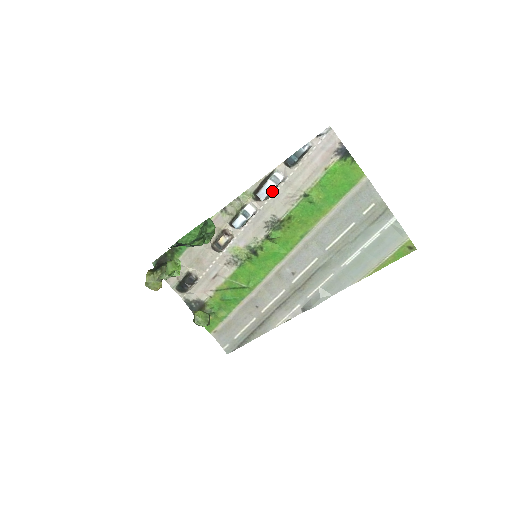
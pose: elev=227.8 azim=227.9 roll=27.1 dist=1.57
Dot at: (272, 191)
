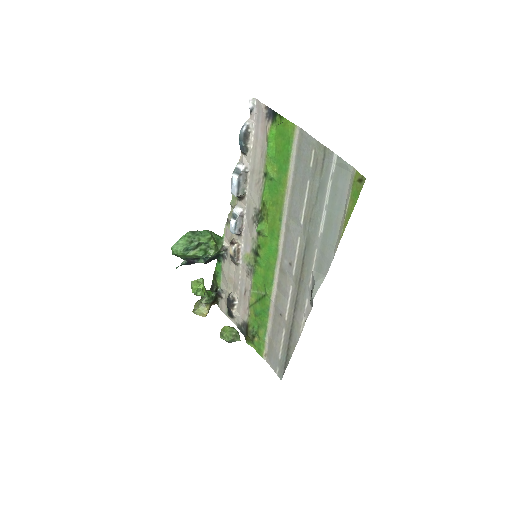
Dot at: (240, 184)
